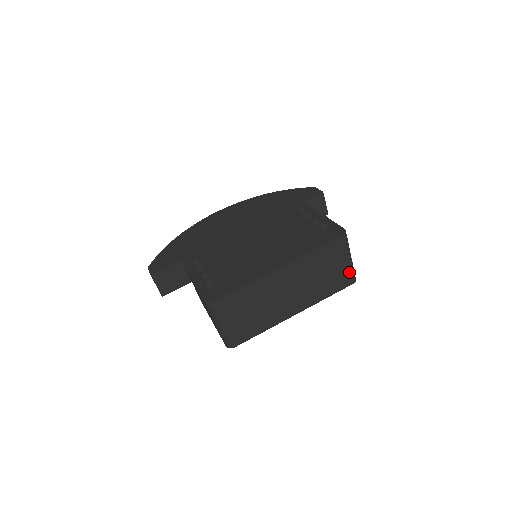
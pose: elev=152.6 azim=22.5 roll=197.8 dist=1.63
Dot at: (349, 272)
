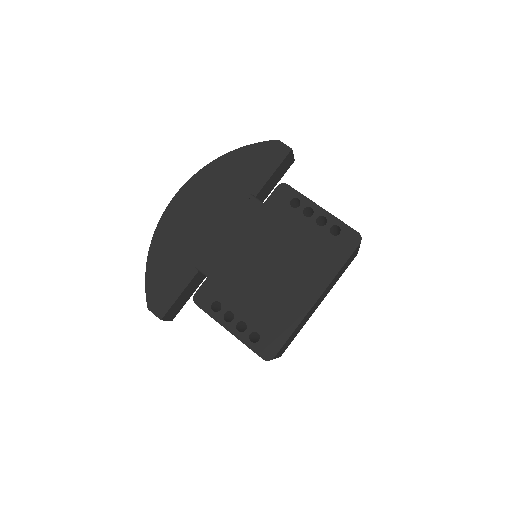
Dot at: occluded
